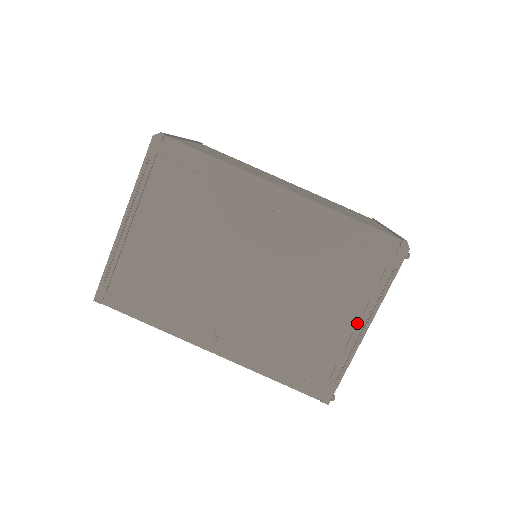
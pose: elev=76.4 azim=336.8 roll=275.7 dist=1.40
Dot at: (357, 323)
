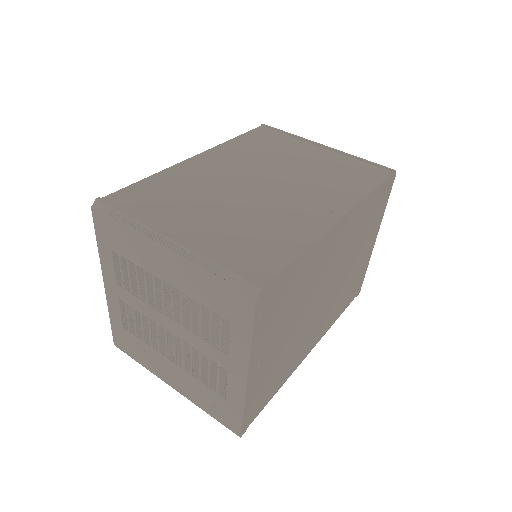
Dot at: (372, 242)
